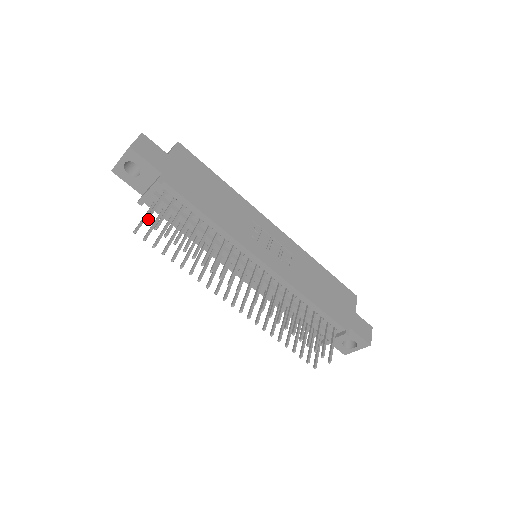
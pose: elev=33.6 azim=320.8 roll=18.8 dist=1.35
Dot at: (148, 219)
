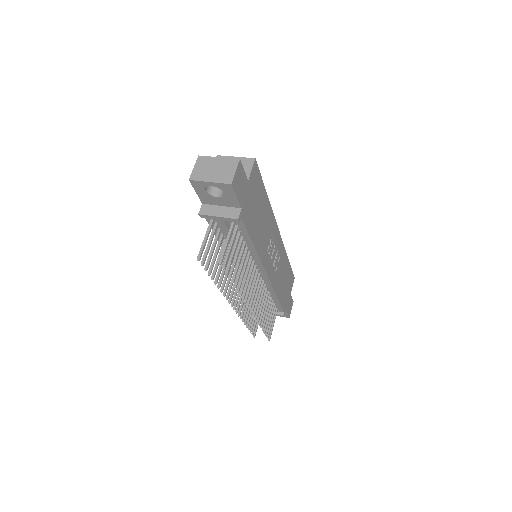
Dot at: (222, 261)
